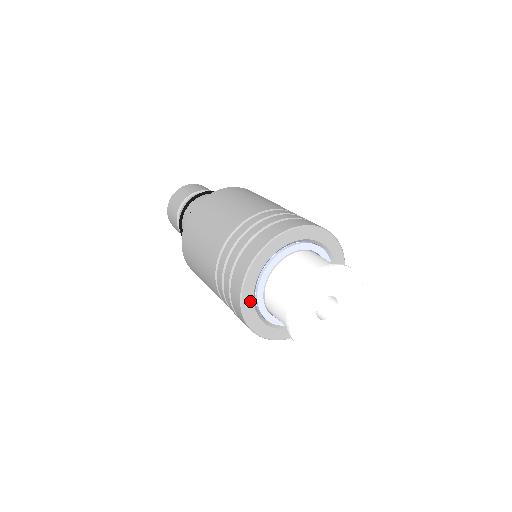
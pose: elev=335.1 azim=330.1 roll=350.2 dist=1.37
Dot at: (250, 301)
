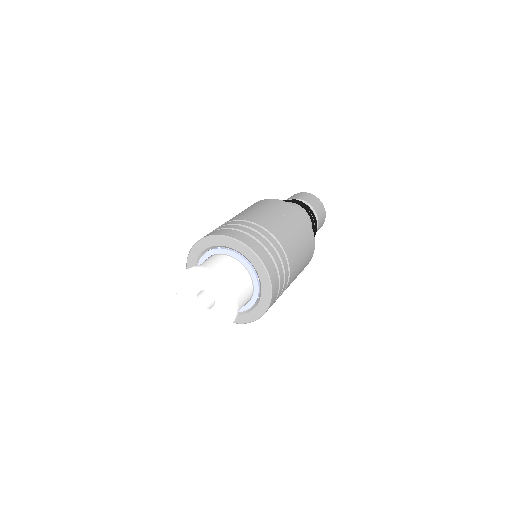
Dot at: occluded
